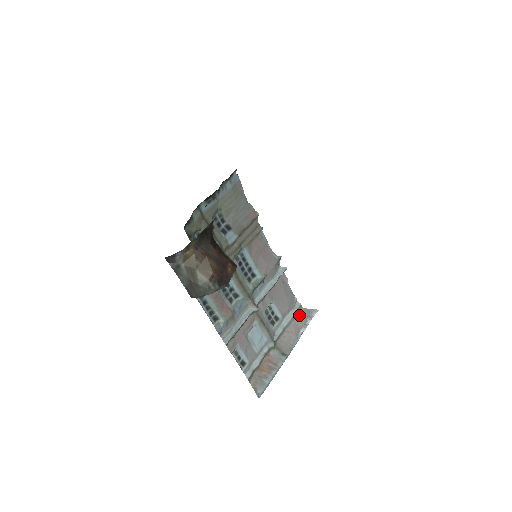
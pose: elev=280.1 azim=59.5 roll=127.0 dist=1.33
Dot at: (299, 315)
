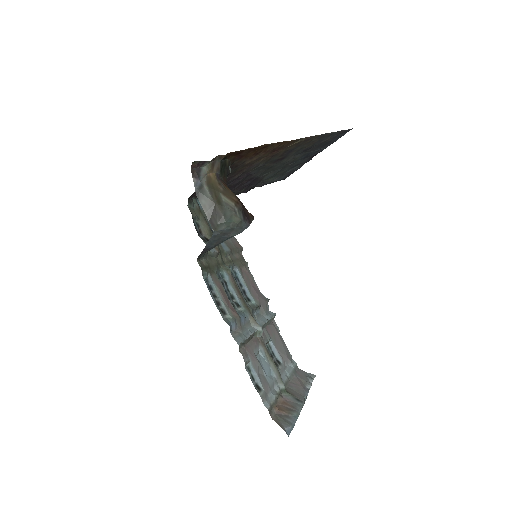
Dot at: (298, 373)
